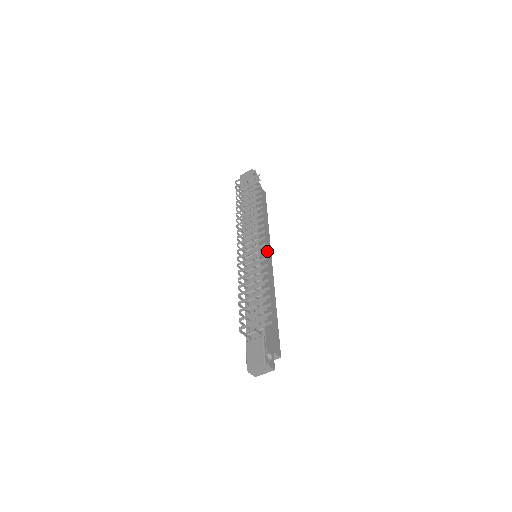
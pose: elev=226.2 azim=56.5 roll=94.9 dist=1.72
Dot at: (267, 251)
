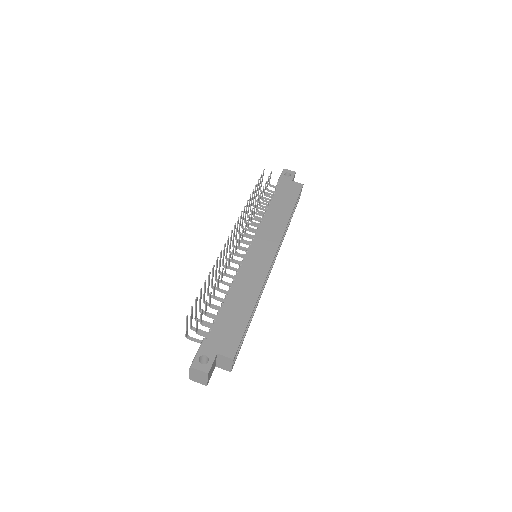
Dot at: (269, 246)
